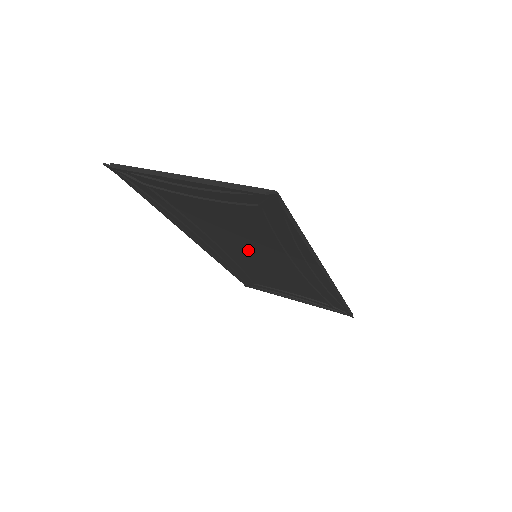
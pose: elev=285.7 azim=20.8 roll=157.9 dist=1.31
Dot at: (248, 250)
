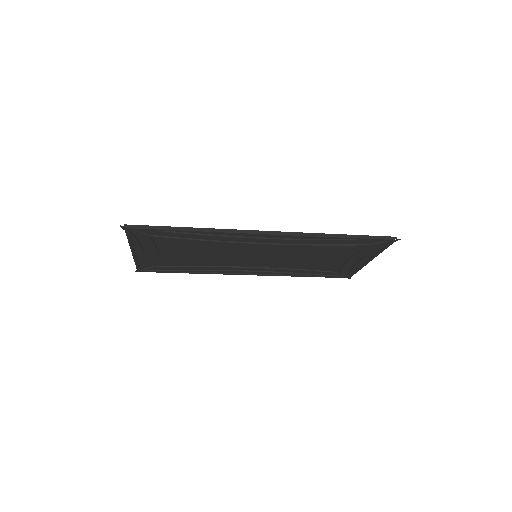
Dot at: (245, 257)
